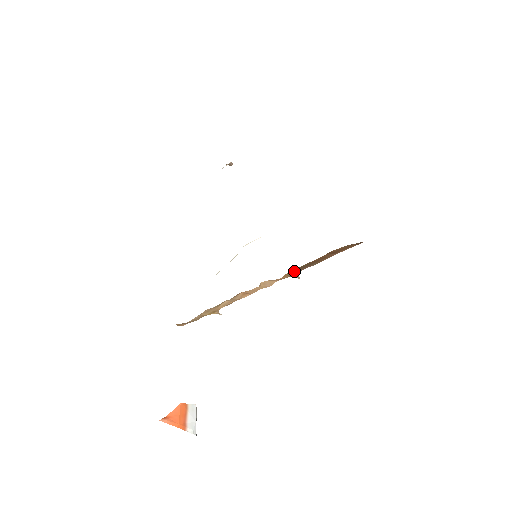
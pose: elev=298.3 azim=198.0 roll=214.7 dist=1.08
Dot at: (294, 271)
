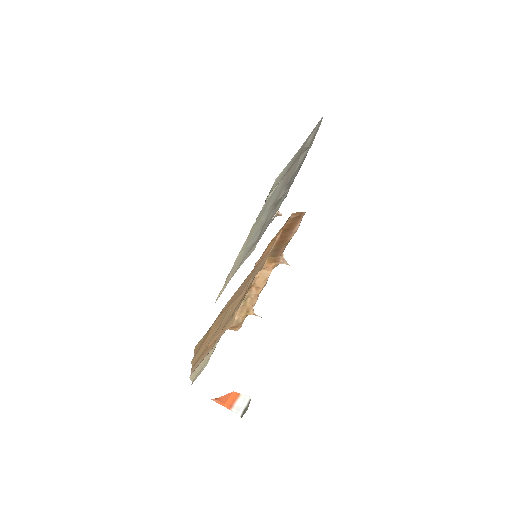
Dot at: (273, 256)
